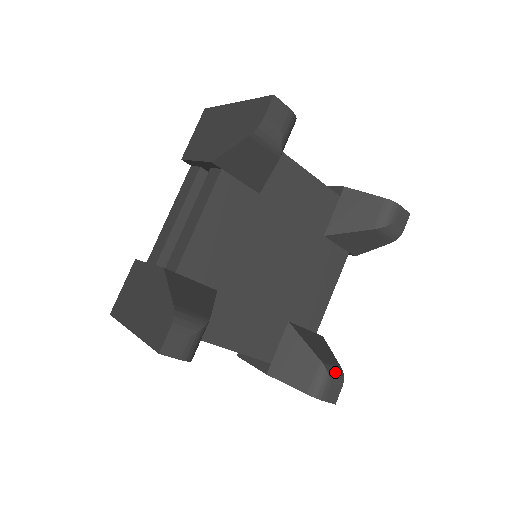
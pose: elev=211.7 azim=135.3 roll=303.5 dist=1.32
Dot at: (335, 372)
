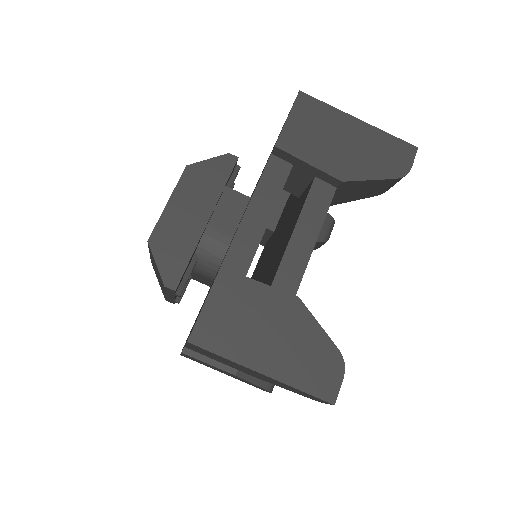
Dot at: occluded
